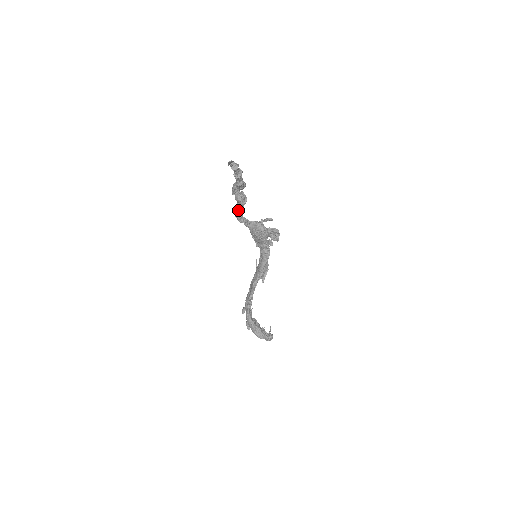
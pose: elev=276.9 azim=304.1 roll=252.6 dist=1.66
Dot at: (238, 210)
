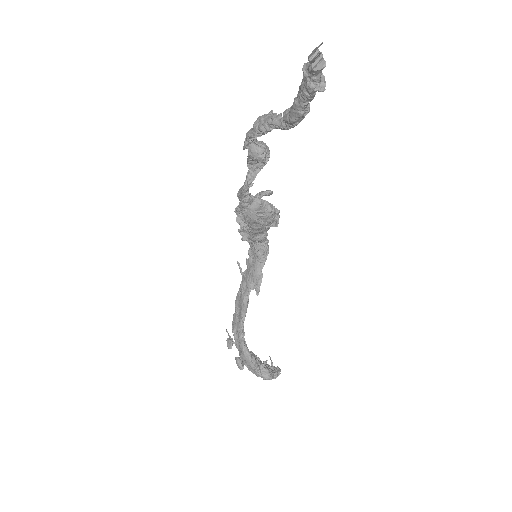
Dot at: (249, 178)
